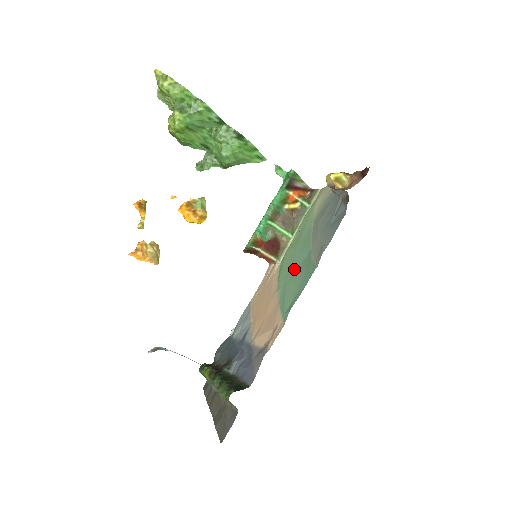
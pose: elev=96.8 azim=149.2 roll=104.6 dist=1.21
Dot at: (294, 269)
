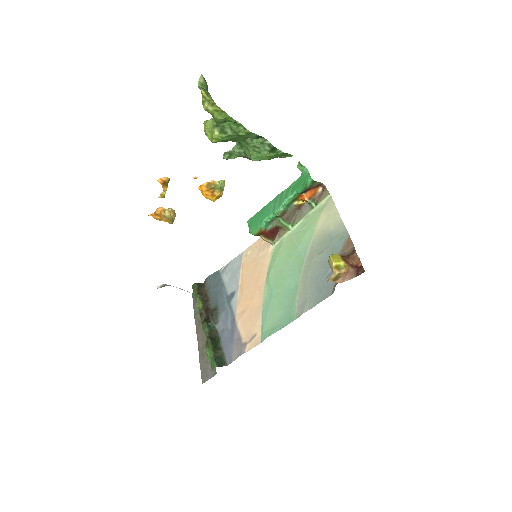
Dot at: (281, 287)
